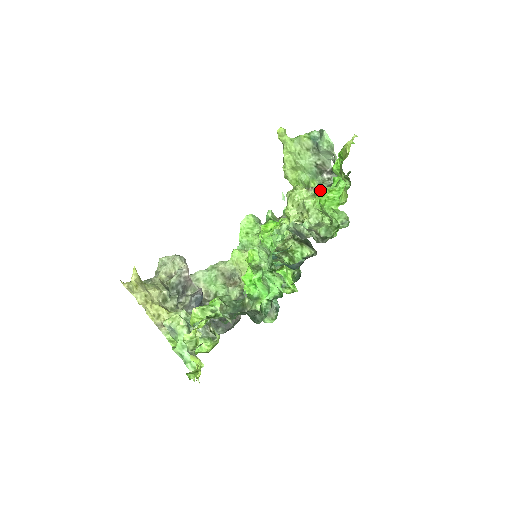
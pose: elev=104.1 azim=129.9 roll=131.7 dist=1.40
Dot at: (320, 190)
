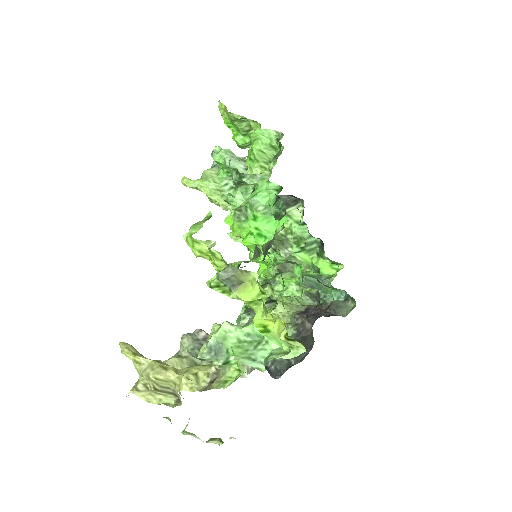
Dot at: occluded
